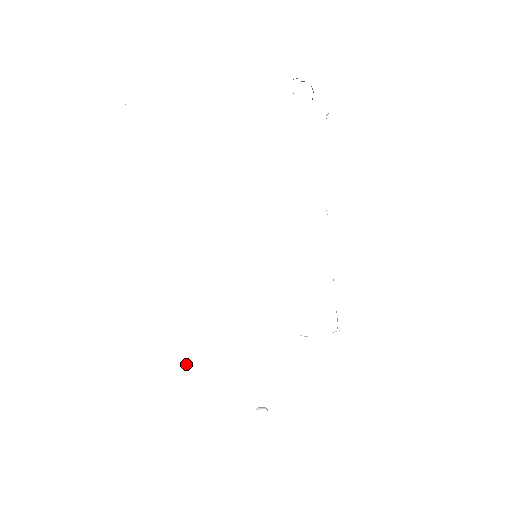
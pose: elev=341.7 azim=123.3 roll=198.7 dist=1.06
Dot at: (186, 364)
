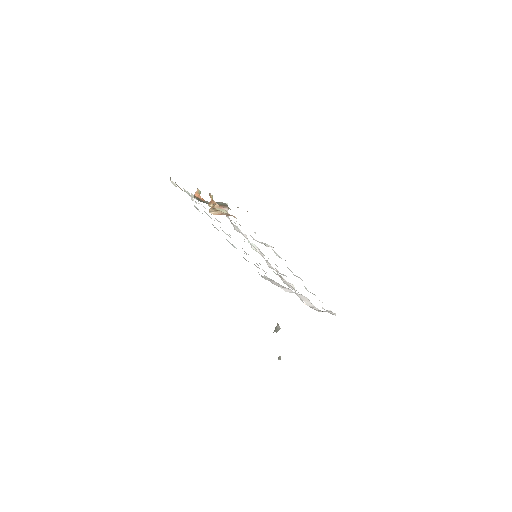
Dot at: occluded
